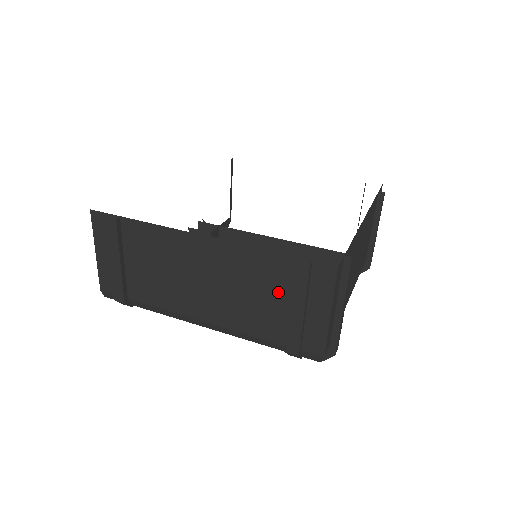
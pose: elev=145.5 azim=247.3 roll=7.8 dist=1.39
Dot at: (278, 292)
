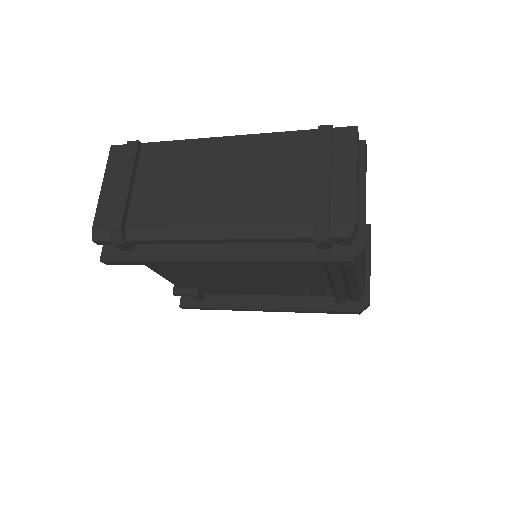
Dot at: (301, 167)
